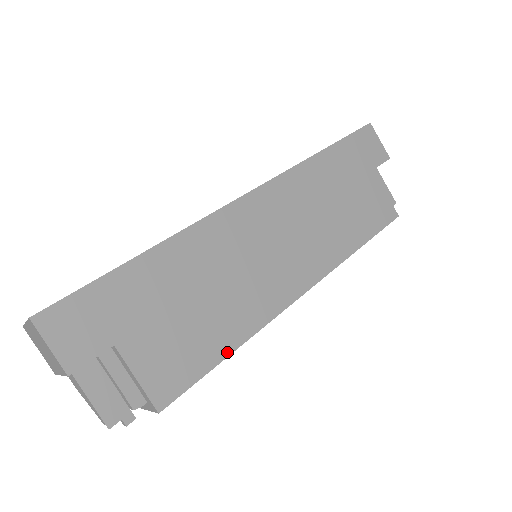
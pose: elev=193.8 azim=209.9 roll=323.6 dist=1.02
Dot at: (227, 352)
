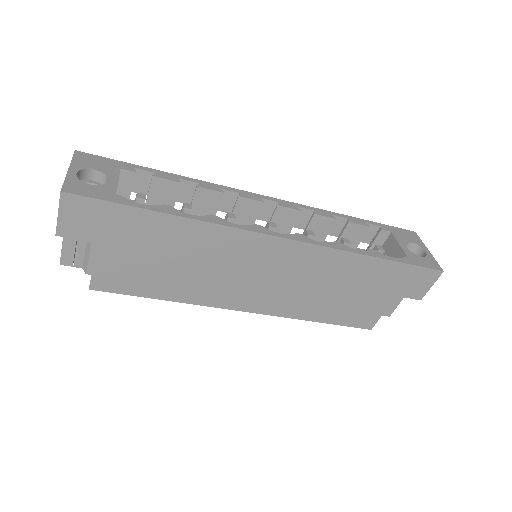
Dot at: (161, 297)
